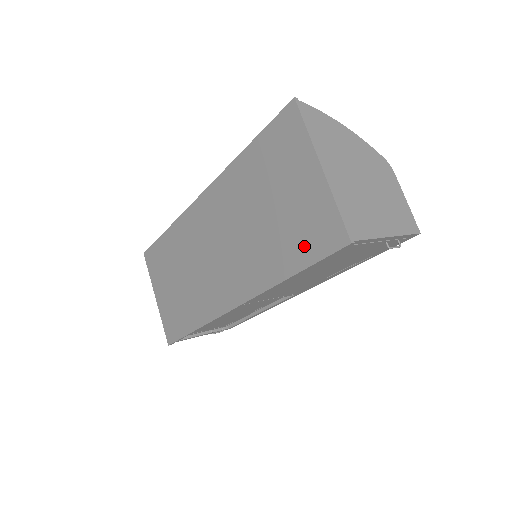
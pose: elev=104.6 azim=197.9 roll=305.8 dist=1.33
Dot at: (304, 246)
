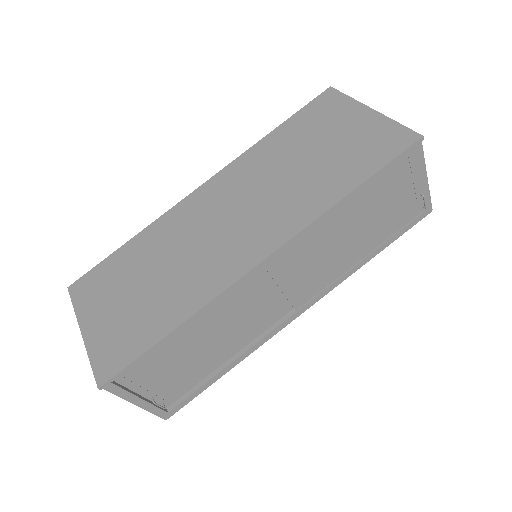
Dot at: (366, 161)
